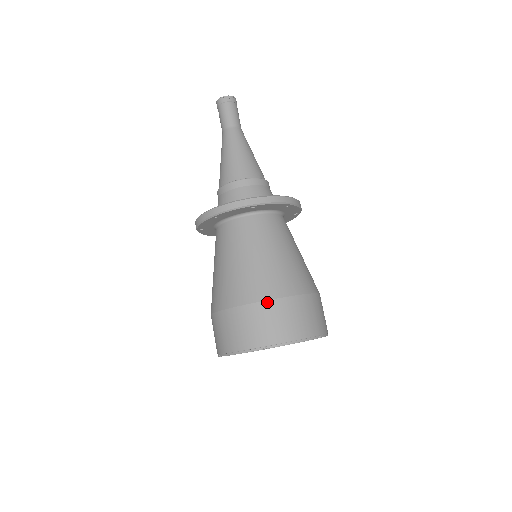
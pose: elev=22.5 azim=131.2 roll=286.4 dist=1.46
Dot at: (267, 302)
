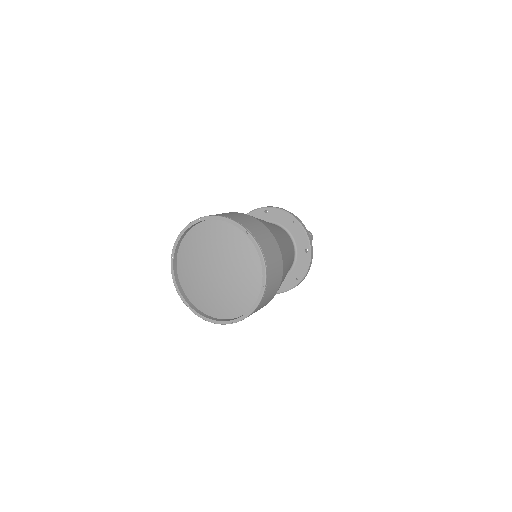
Dot at: occluded
